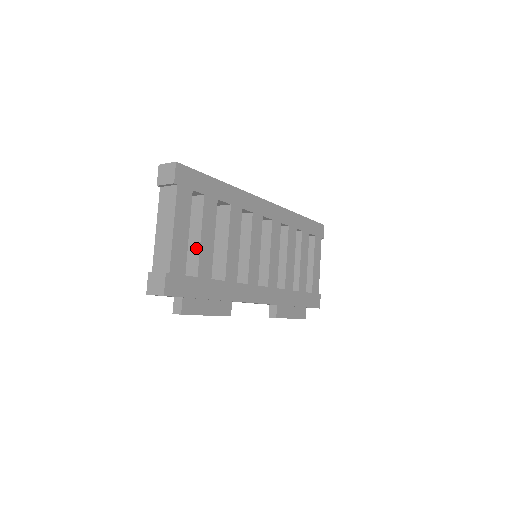
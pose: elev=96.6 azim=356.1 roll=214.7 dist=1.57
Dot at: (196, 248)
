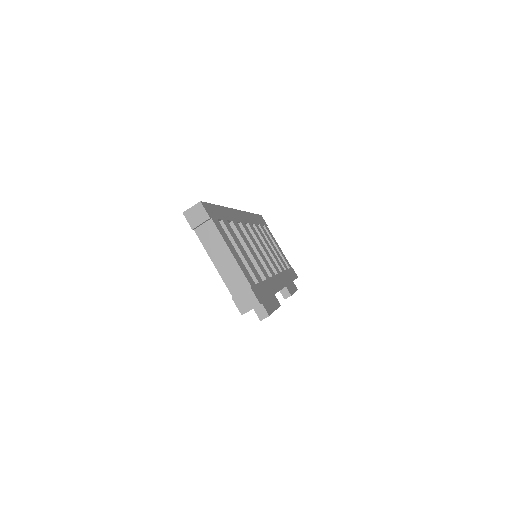
Dot at: occluded
